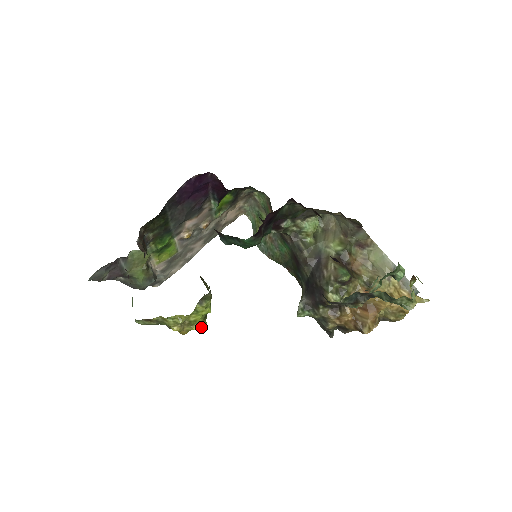
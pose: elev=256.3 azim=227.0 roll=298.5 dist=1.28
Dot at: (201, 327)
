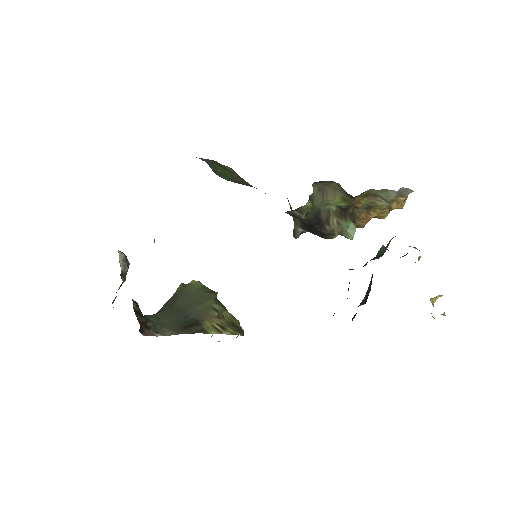
Dot at: occluded
